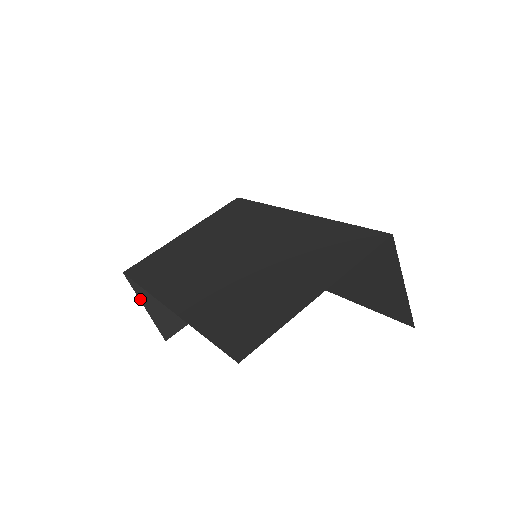
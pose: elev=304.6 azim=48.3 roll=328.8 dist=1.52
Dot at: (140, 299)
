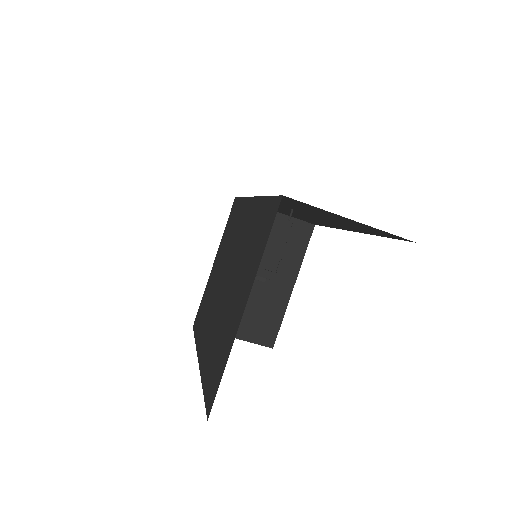
Dot at: occluded
